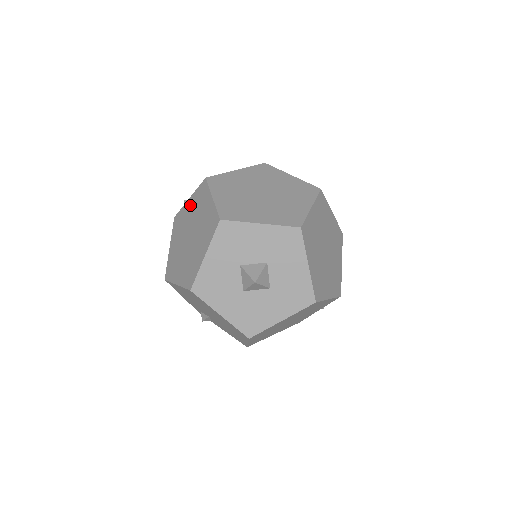
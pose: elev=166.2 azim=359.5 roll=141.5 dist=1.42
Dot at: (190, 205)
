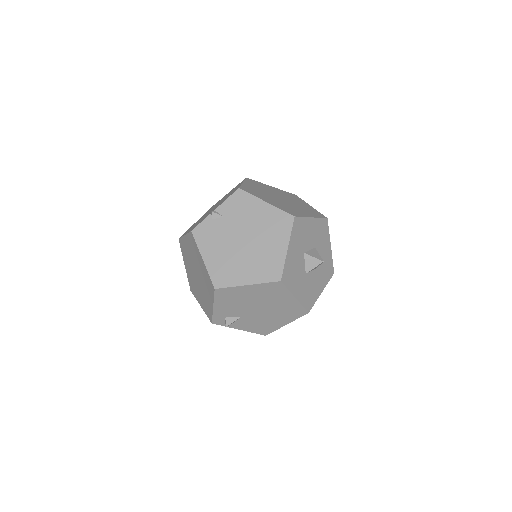
Dot at: (223, 214)
